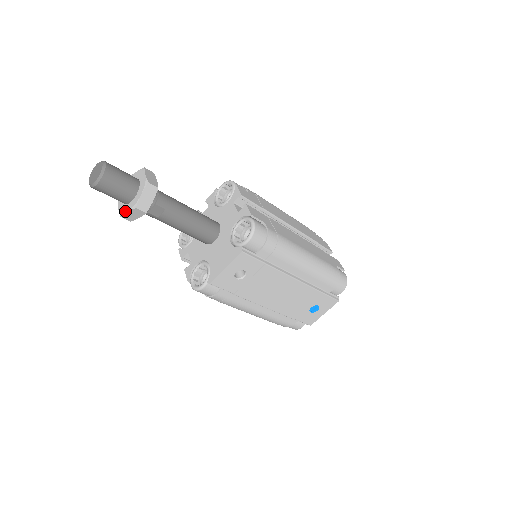
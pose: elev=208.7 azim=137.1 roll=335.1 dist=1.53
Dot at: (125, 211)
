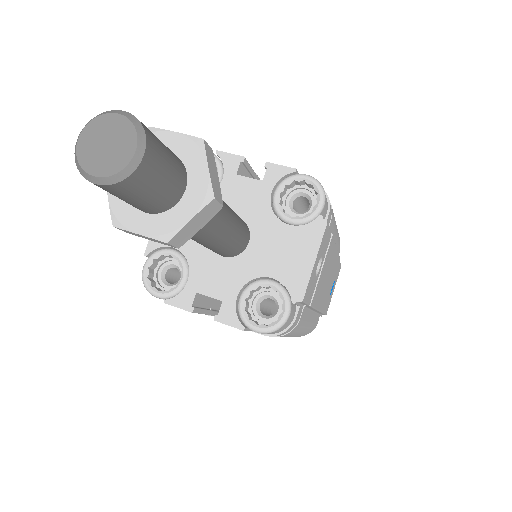
Dot at: (180, 222)
